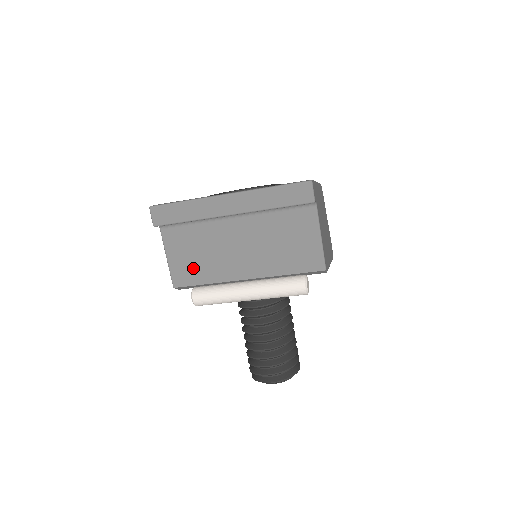
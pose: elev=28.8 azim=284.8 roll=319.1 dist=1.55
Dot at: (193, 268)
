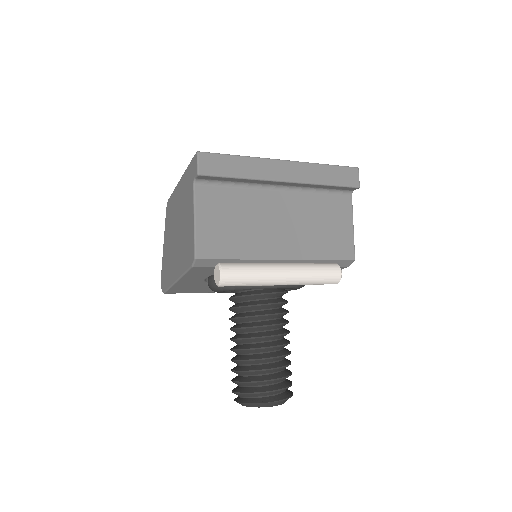
Dot at: (225, 238)
